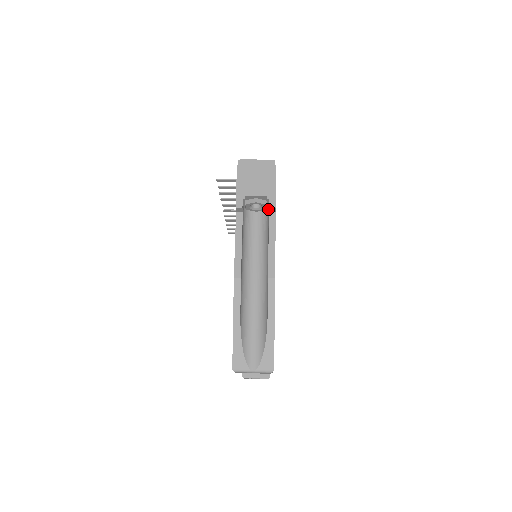
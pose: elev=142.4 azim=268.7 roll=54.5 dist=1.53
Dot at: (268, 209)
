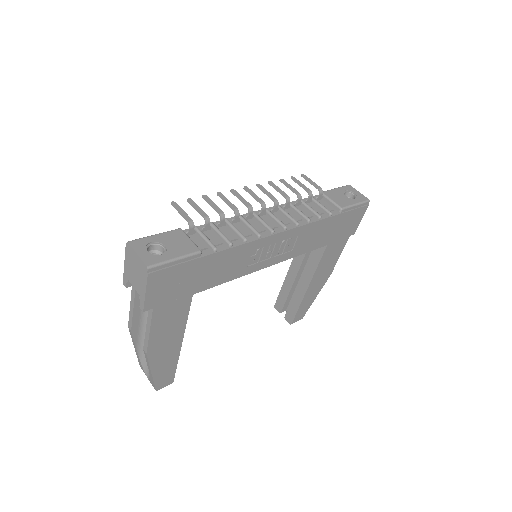
Dot at: occluded
